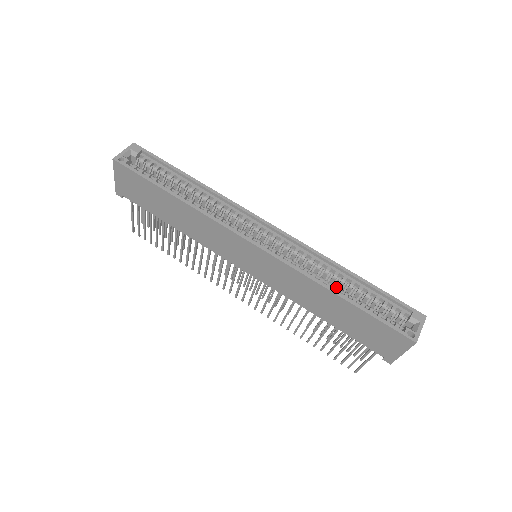
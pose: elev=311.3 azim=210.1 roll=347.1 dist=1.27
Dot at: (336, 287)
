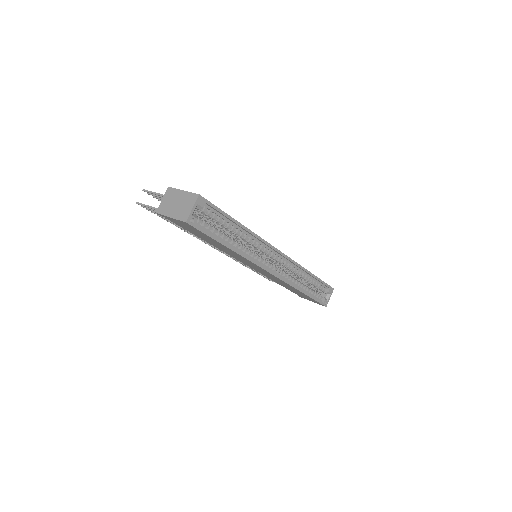
Dot at: (302, 284)
